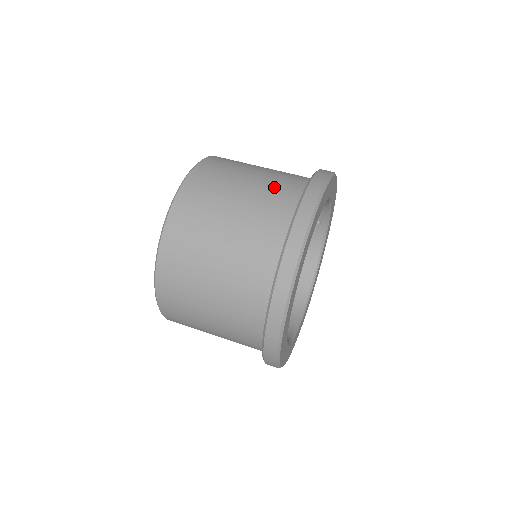
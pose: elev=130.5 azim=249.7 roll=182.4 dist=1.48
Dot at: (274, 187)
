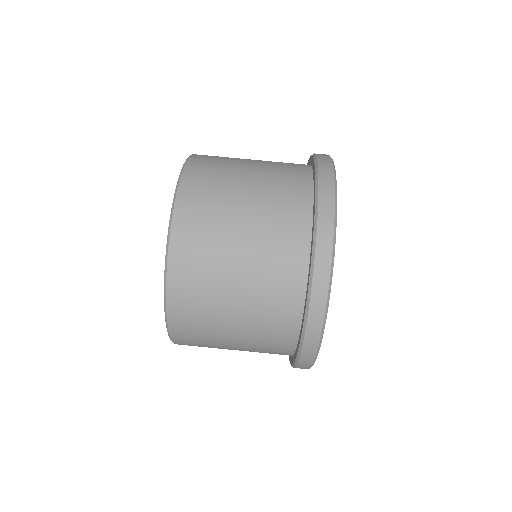
Dot at: (280, 162)
